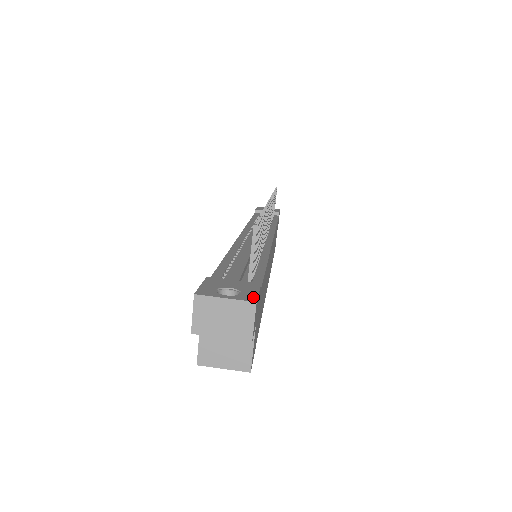
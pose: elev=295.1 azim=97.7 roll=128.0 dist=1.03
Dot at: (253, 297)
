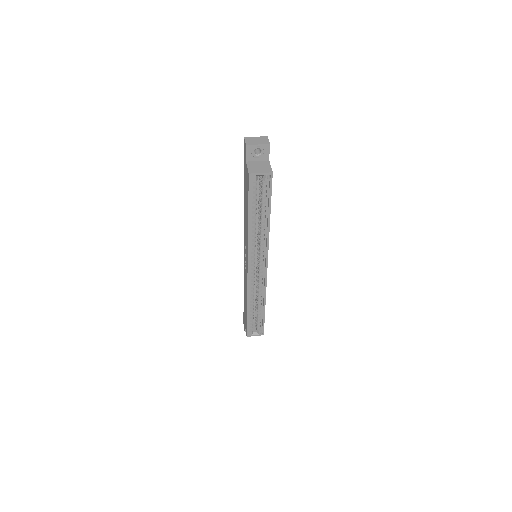
Dot at: occluded
